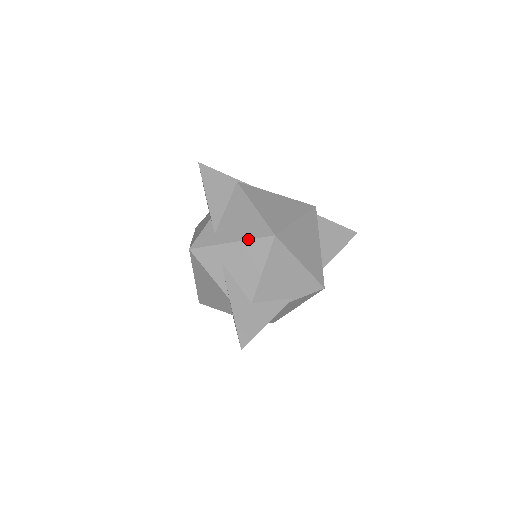
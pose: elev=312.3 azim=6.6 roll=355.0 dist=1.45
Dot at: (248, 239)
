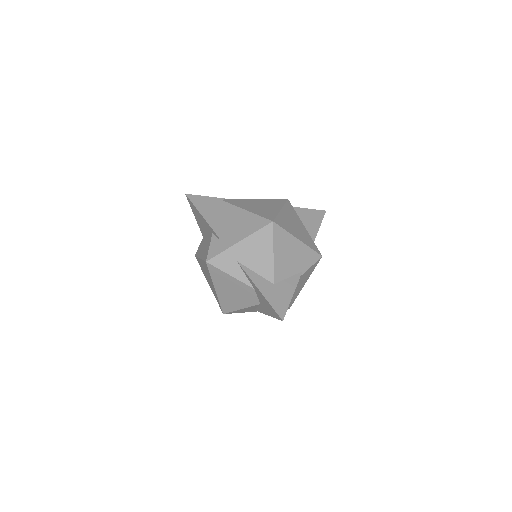
Dot at: (252, 233)
